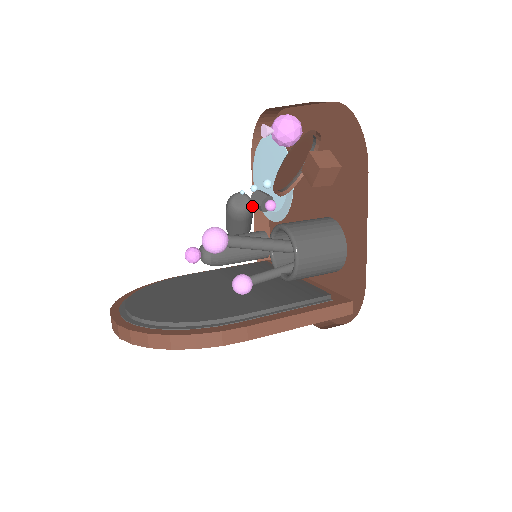
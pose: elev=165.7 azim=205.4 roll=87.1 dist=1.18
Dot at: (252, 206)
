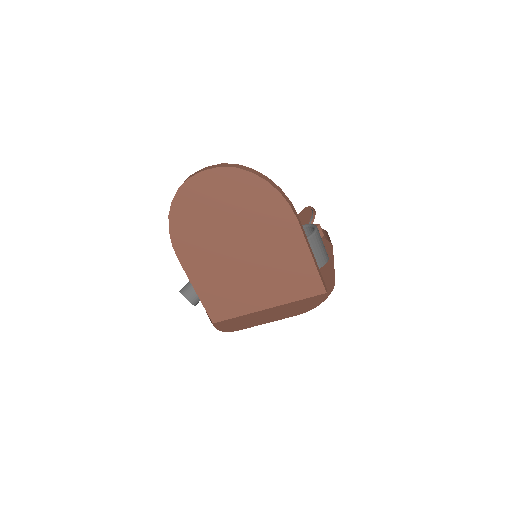
Dot at: occluded
